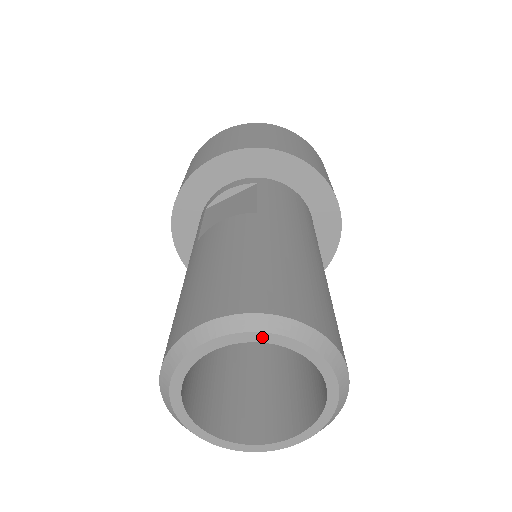
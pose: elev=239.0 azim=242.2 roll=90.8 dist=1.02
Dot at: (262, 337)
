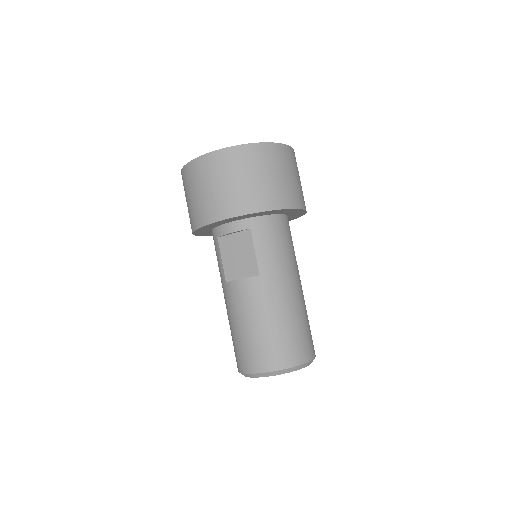
Dot at: occluded
